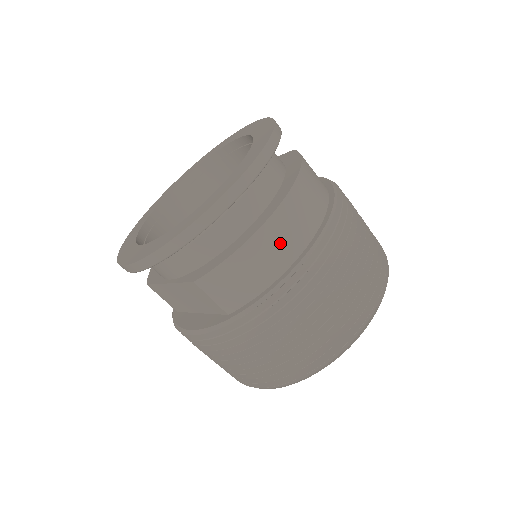
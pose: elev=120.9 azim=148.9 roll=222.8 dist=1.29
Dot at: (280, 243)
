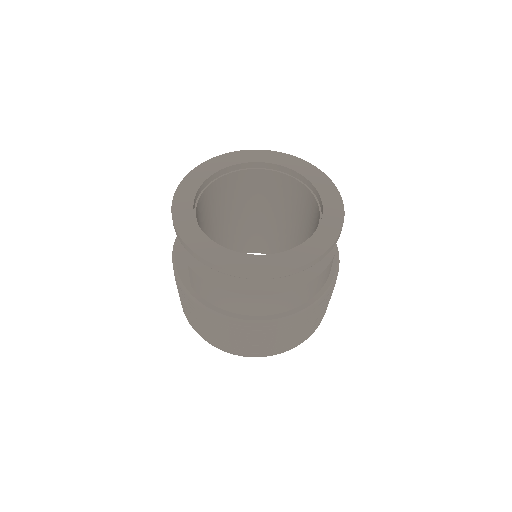
Dot at: (243, 305)
